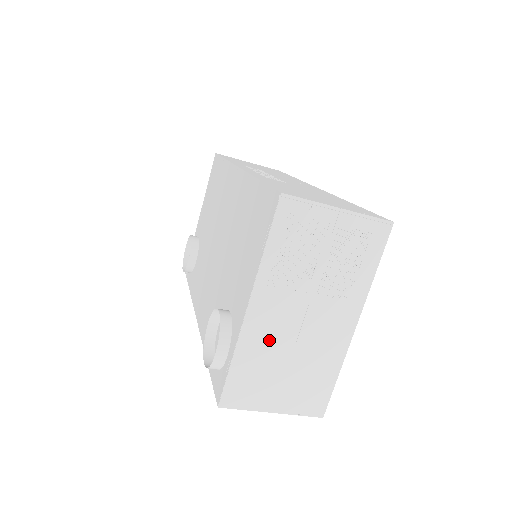
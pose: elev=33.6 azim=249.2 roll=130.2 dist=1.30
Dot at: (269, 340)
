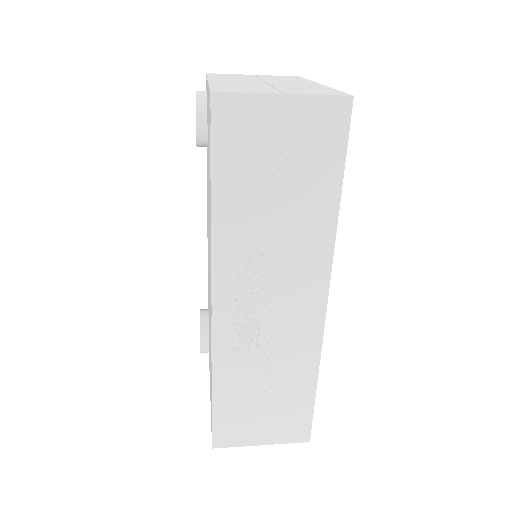
Dot at: occluded
